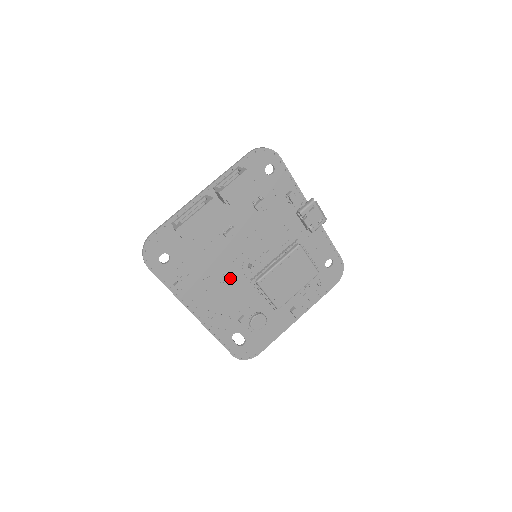
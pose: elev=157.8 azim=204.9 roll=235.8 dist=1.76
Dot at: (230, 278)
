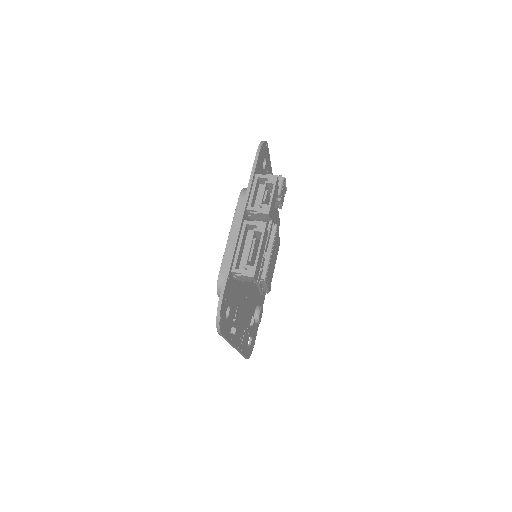
Dot at: (249, 291)
